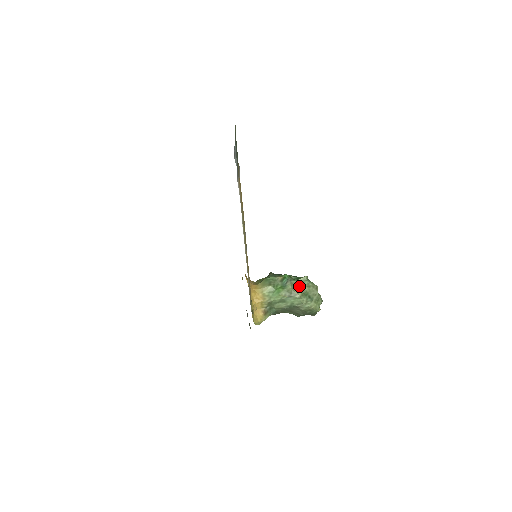
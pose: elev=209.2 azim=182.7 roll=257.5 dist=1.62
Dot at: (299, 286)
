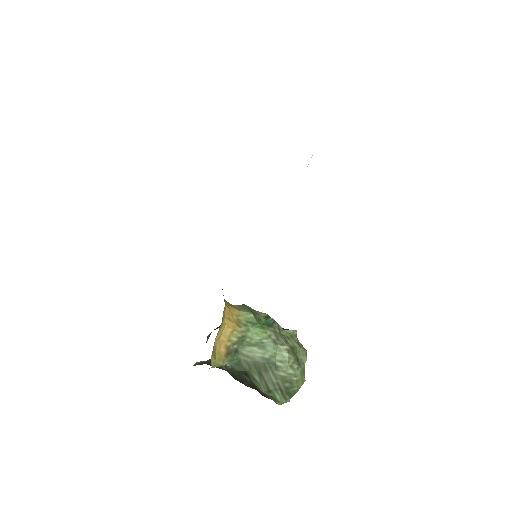
Dot at: (287, 337)
